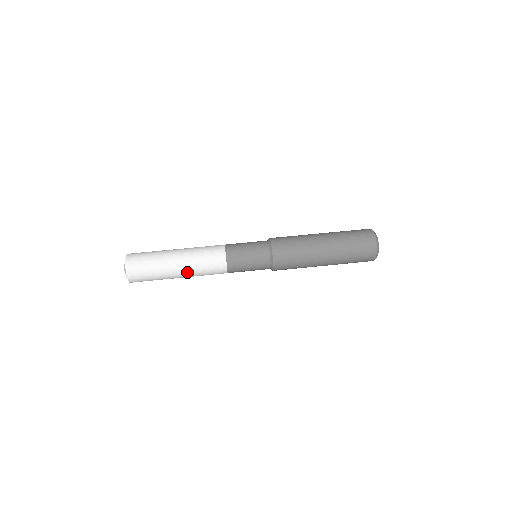
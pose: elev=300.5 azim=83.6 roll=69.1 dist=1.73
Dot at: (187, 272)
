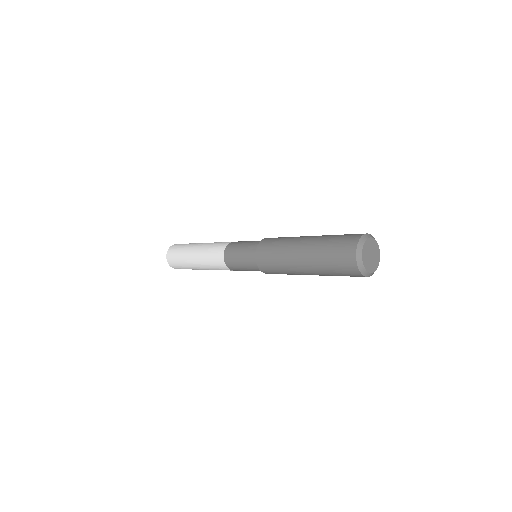
Dot at: (207, 243)
